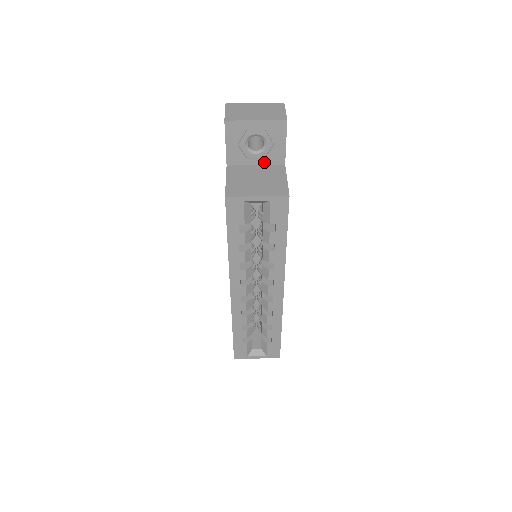
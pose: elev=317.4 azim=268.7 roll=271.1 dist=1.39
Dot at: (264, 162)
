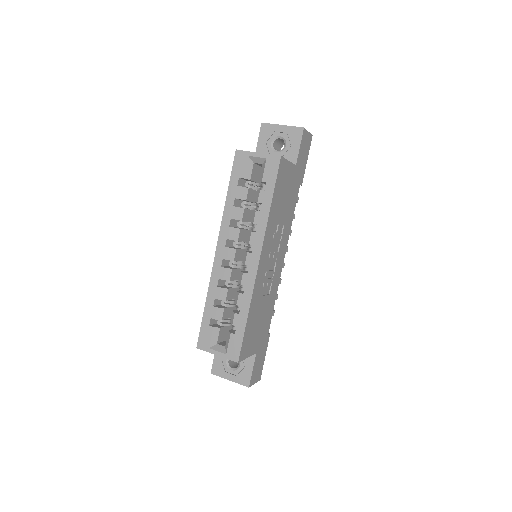
Dot at: occluded
